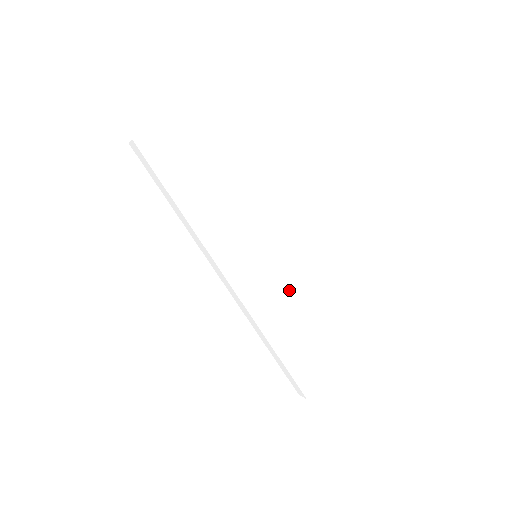
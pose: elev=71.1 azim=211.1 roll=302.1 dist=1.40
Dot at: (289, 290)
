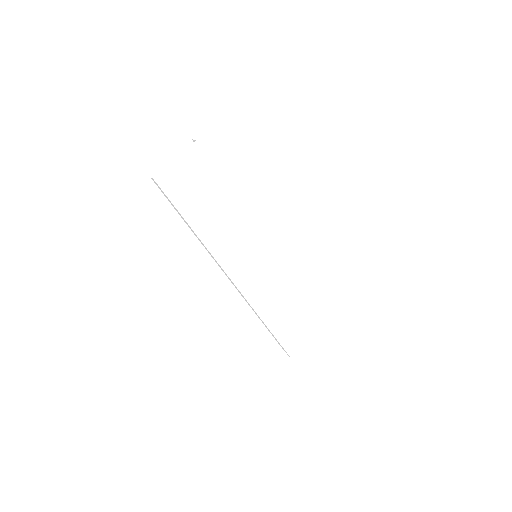
Dot at: (282, 282)
